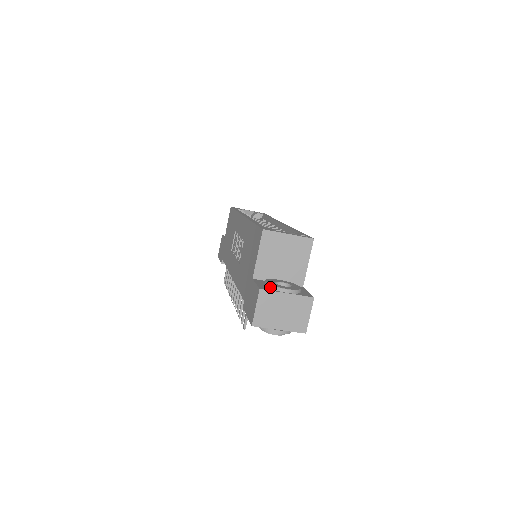
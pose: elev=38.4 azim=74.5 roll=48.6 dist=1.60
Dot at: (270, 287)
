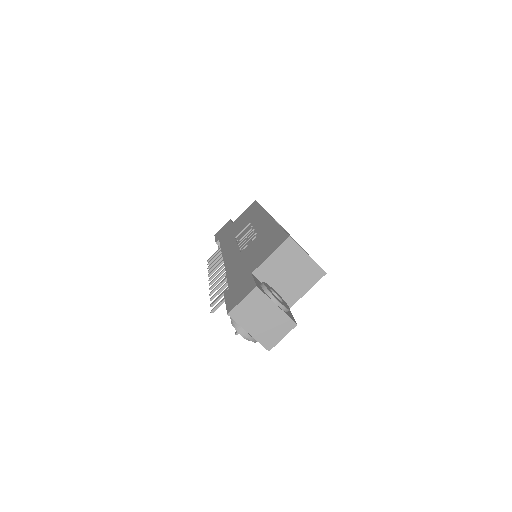
Dot at: (265, 290)
